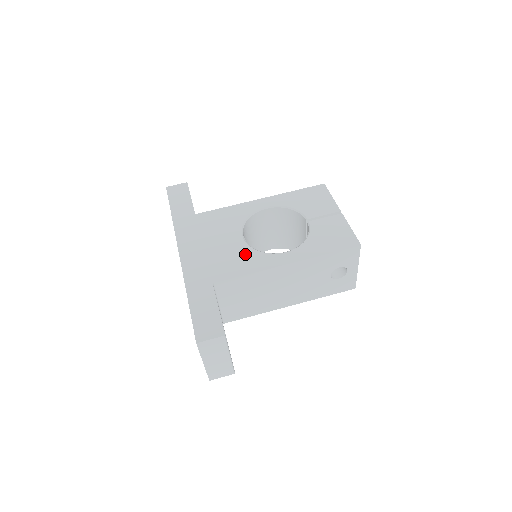
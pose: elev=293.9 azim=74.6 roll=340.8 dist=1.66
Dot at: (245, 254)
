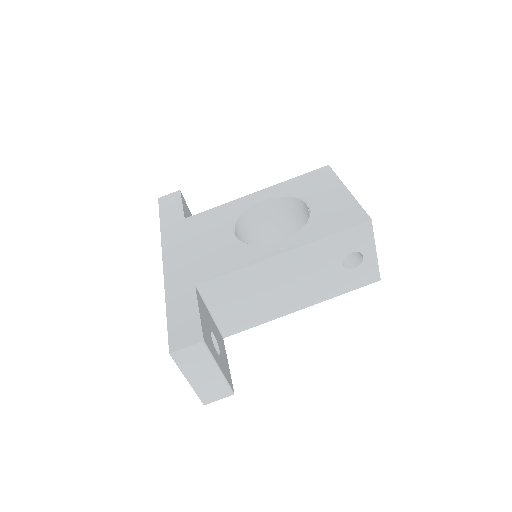
Dot at: (234, 250)
